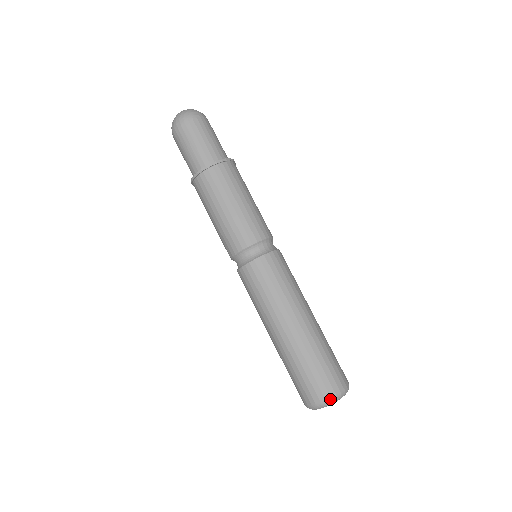
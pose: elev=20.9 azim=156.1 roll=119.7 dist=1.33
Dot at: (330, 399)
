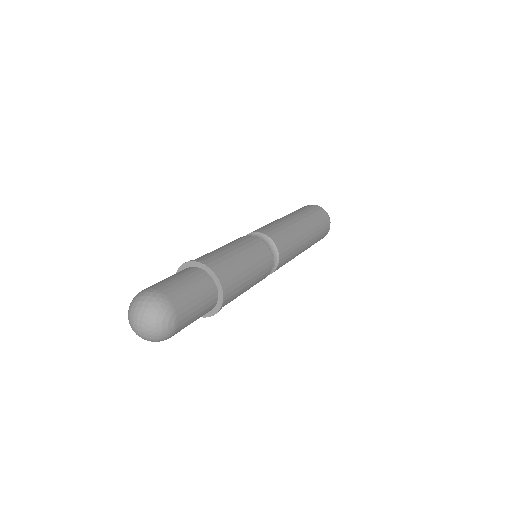
Dot at: occluded
